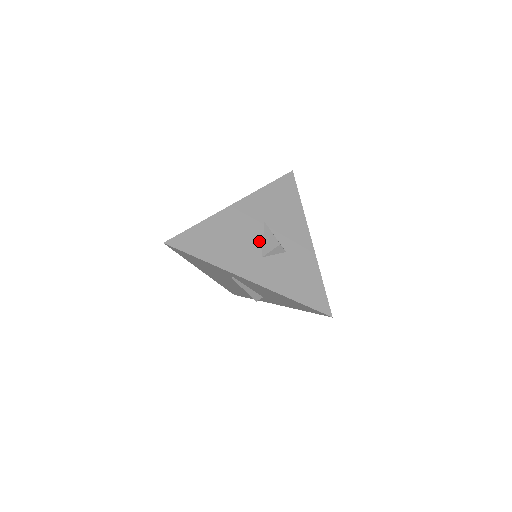
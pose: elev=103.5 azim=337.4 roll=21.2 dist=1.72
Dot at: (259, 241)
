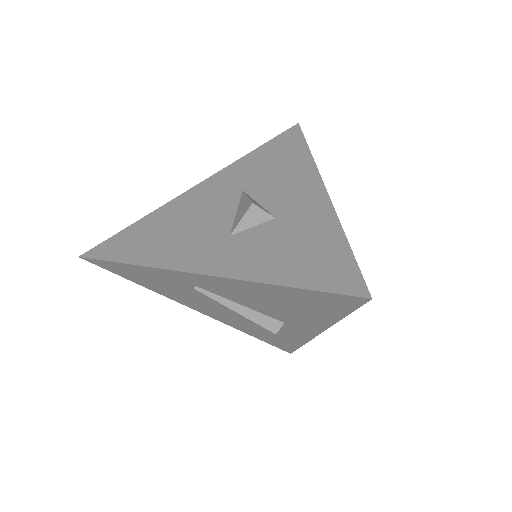
Dot at: (229, 216)
